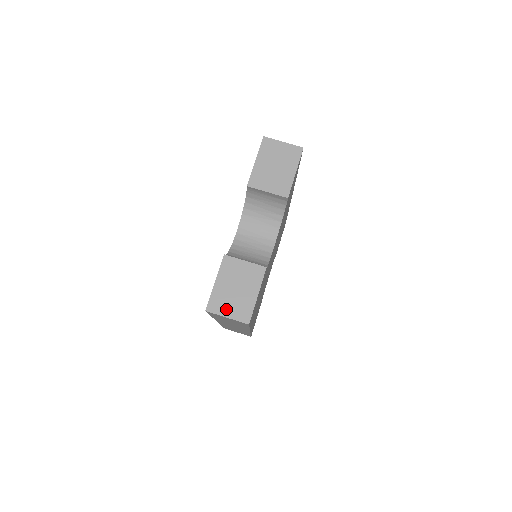
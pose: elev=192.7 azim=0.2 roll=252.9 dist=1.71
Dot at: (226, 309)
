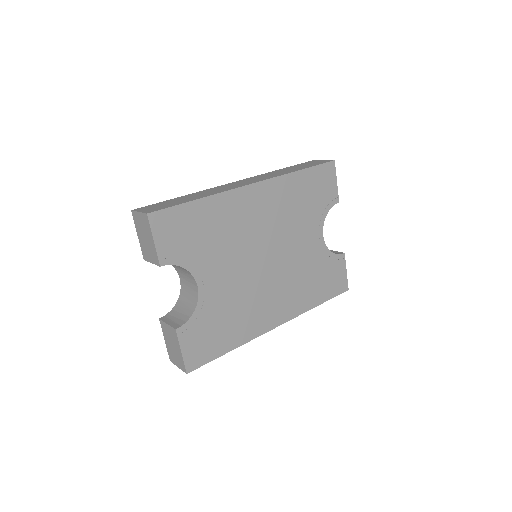
Dot at: (175, 361)
